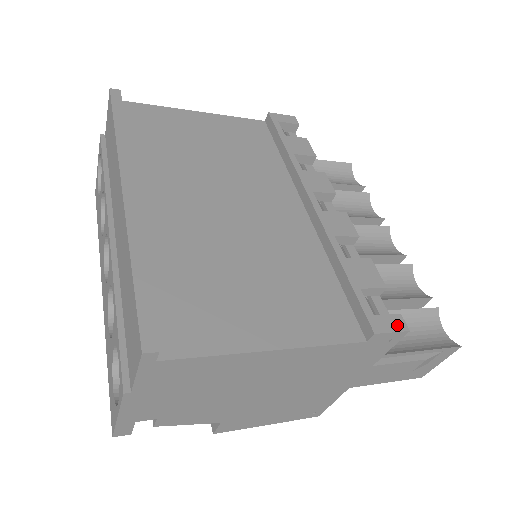
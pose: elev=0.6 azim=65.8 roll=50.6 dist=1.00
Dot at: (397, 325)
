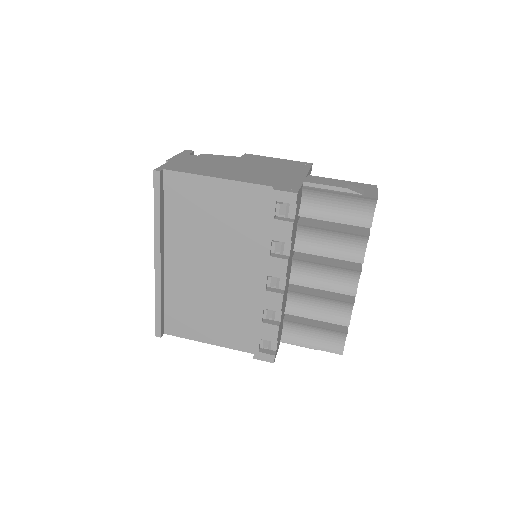
Dot at: (268, 359)
